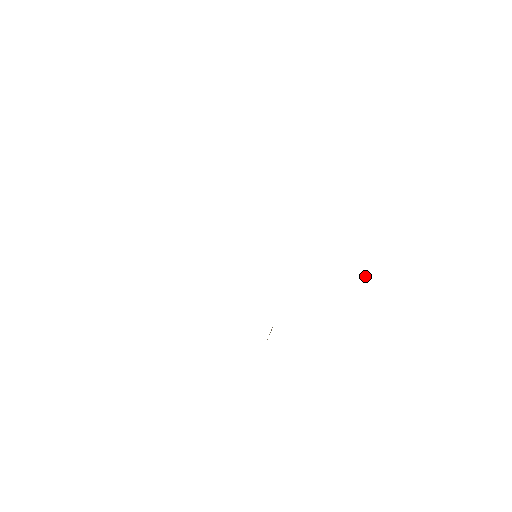
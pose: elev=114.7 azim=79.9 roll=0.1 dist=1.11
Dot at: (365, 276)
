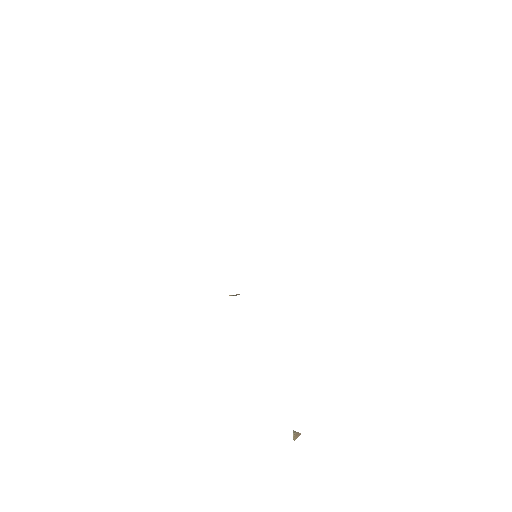
Dot at: (295, 435)
